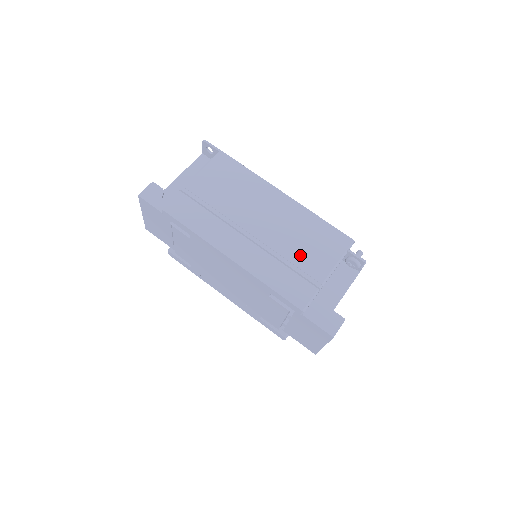
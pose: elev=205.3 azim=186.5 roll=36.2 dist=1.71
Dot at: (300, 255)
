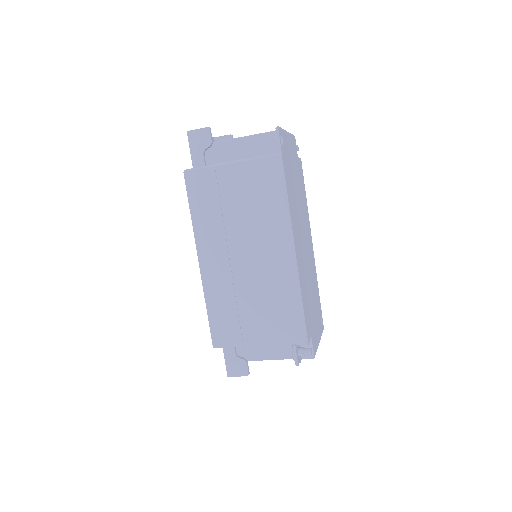
Dot at: (251, 311)
